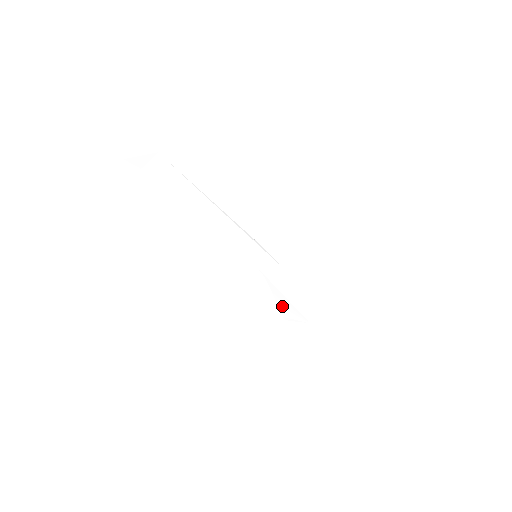
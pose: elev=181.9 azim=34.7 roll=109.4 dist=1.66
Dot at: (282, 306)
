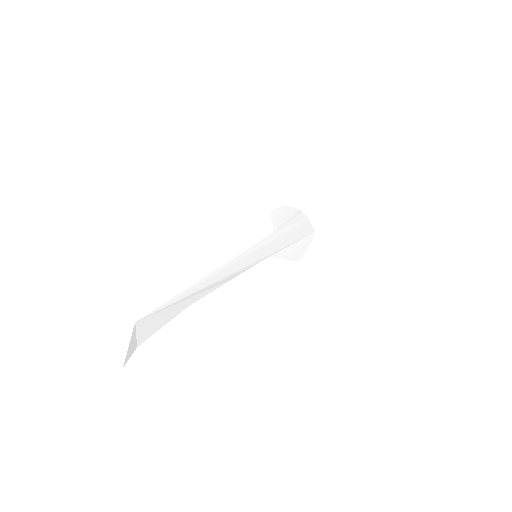
Dot at: (293, 255)
